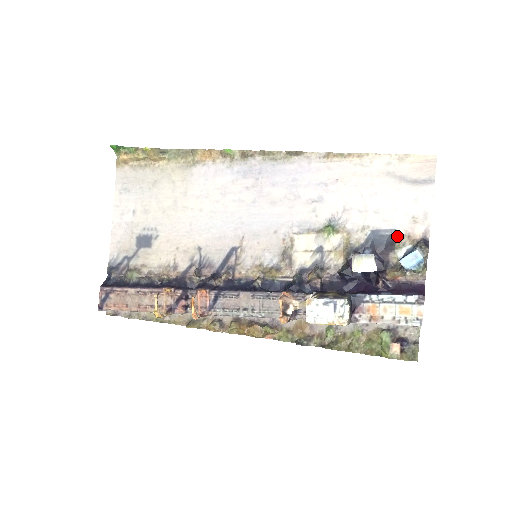
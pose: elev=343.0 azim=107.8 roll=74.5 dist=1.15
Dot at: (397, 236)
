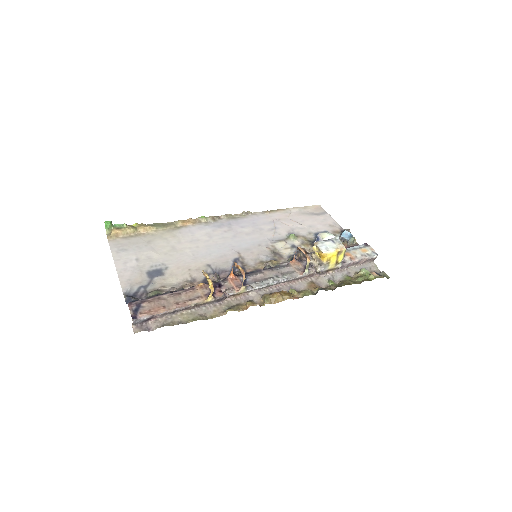
Dot at: occluded
